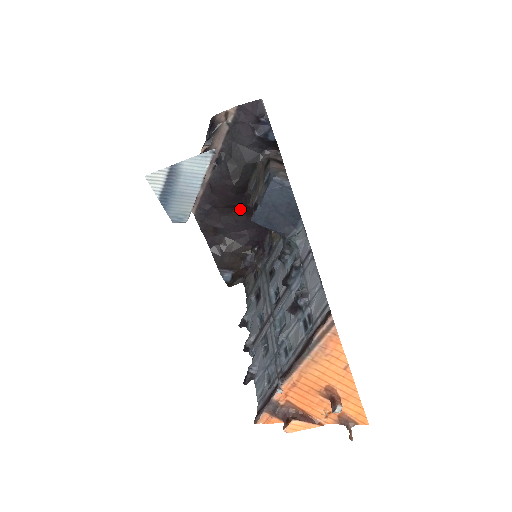
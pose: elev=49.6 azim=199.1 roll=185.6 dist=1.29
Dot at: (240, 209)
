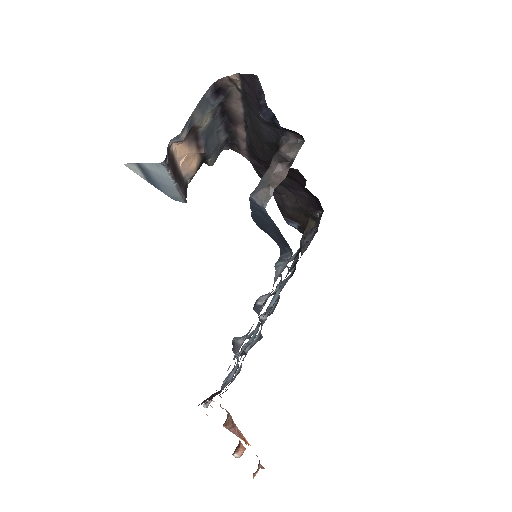
Dot at: (287, 175)
